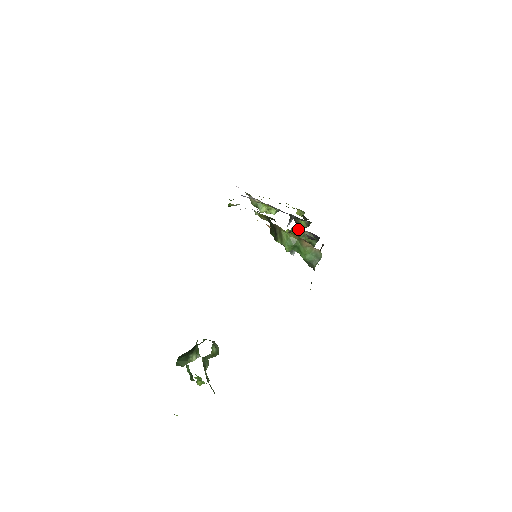
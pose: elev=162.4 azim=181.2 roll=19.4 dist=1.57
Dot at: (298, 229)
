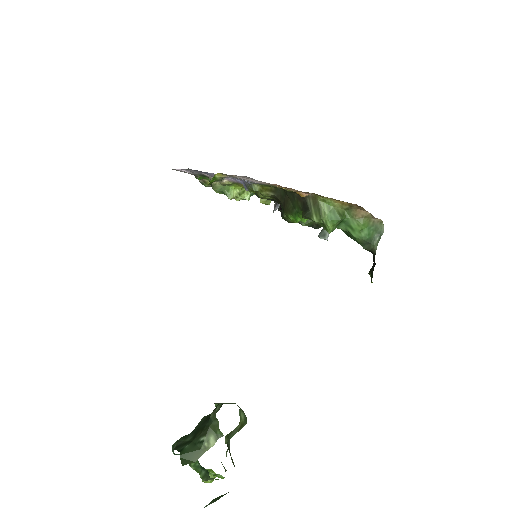
Dot at: occluded
